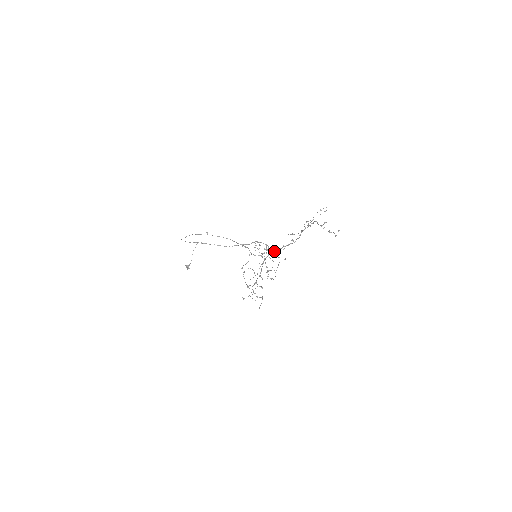
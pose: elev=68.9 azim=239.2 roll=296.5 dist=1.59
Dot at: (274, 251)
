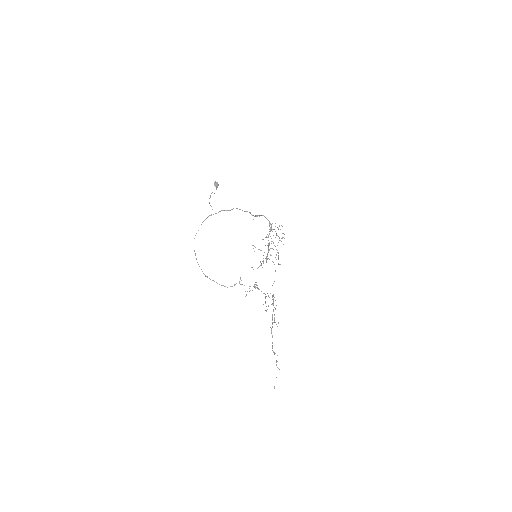
Dot at: occluded
